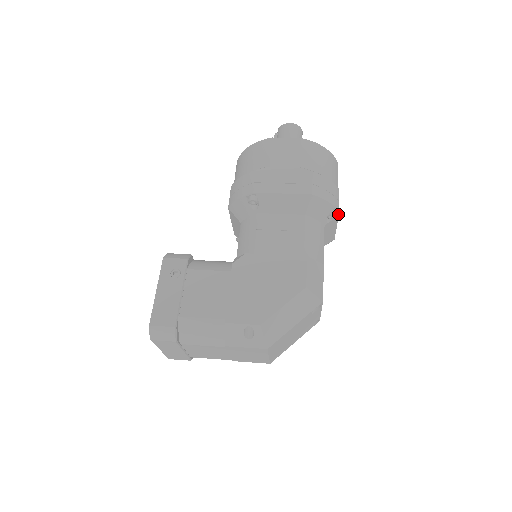
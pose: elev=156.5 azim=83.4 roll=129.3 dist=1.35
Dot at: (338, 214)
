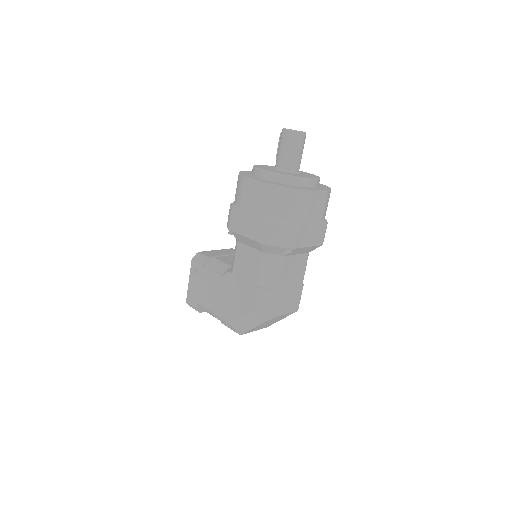
Dot at: (295, 248)
